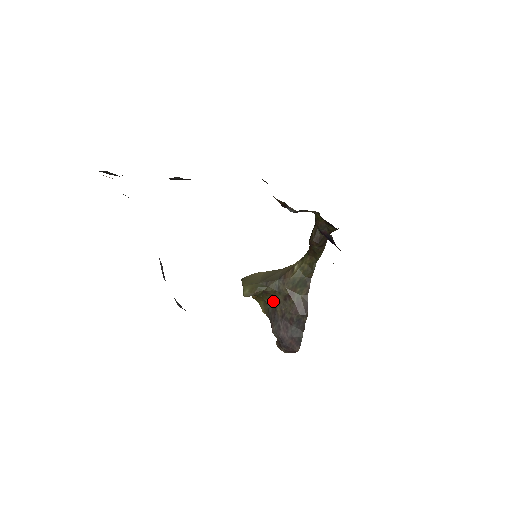
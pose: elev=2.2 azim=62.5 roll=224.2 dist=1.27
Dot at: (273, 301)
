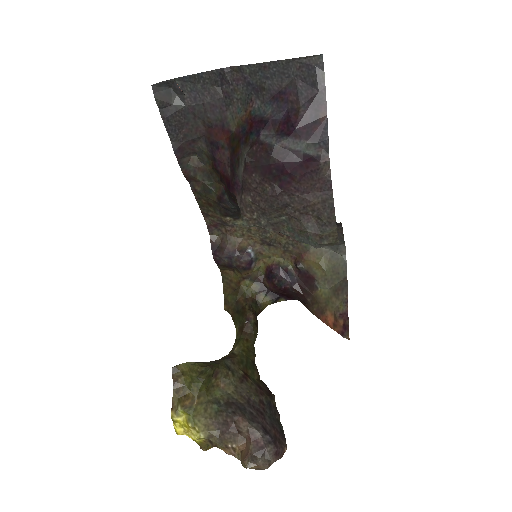
Dot at: (222, 394)
